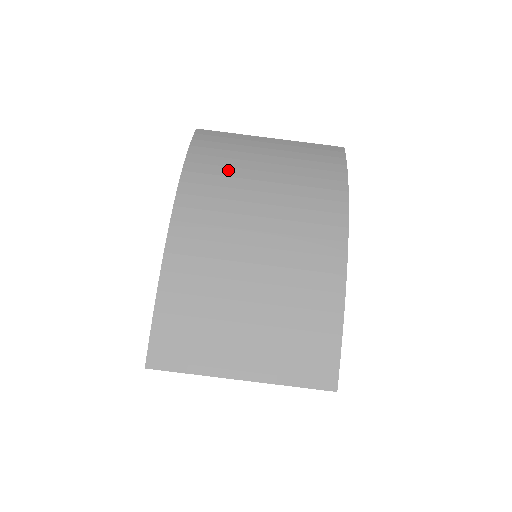
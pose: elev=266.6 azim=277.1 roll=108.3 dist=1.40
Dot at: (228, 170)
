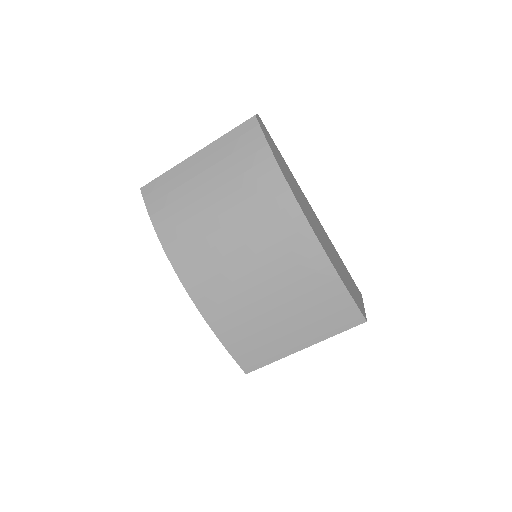
Dot at: (190, 223)
